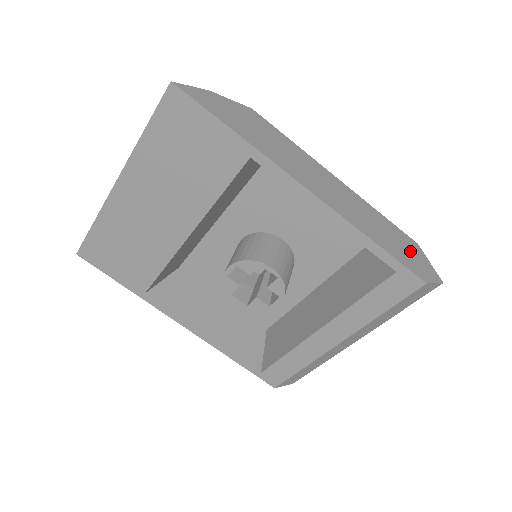
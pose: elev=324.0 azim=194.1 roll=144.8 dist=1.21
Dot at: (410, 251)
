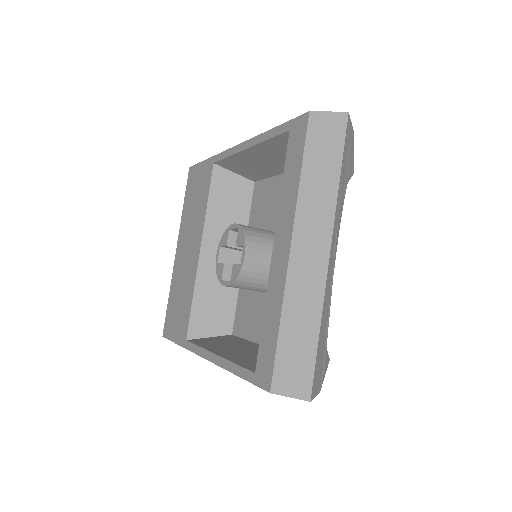
Dot at: occluded
